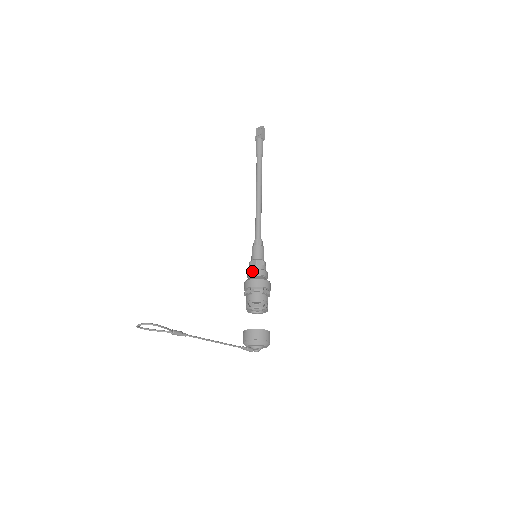
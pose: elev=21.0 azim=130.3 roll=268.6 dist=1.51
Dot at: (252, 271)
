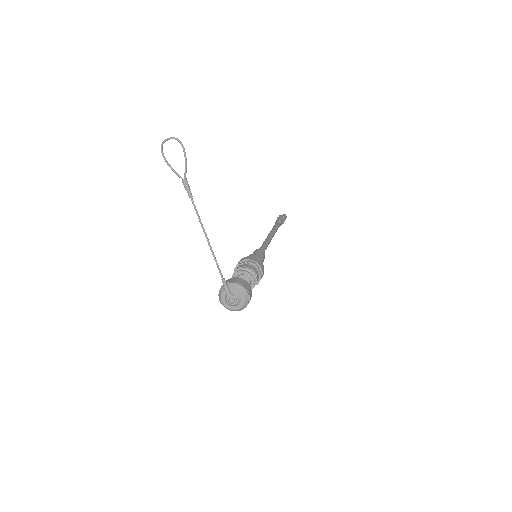
Dot at: (251, 255)
